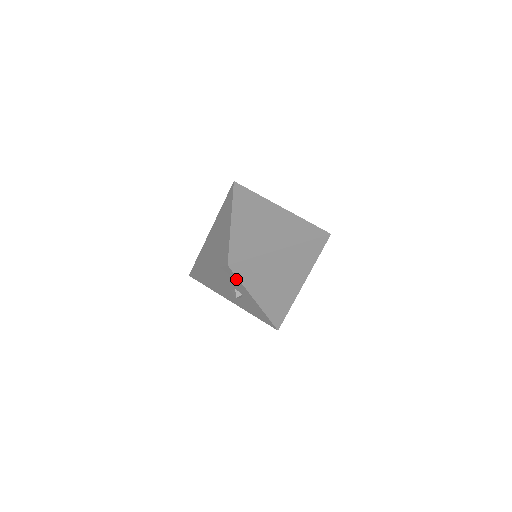
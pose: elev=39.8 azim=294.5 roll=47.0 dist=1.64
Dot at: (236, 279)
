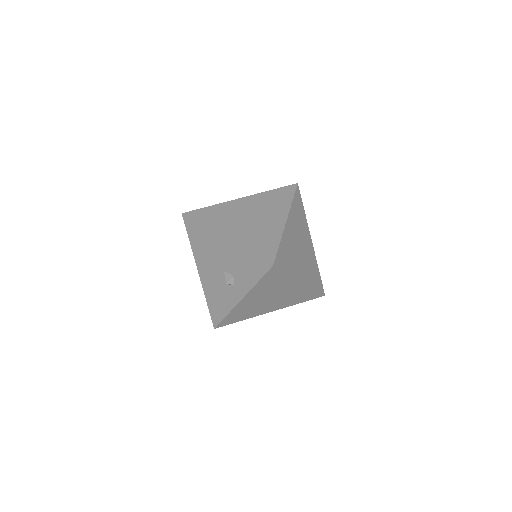
Dot at: (257, 276)
